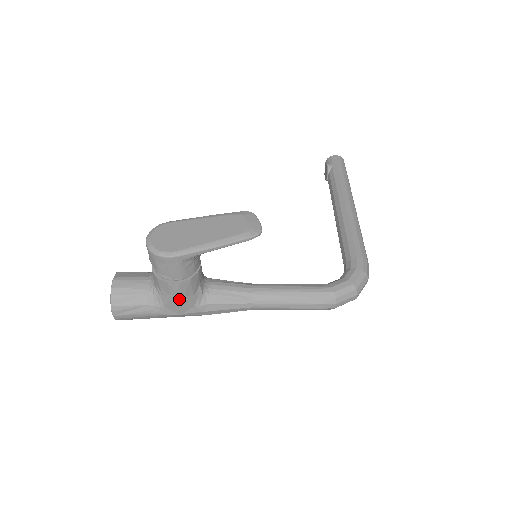
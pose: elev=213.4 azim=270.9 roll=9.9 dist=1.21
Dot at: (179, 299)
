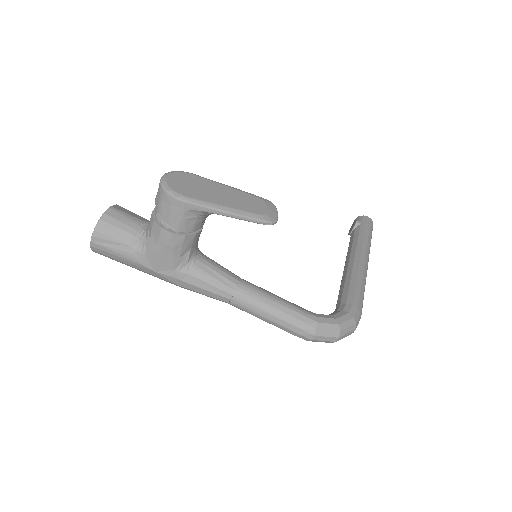
Dot at: (164, 253)
